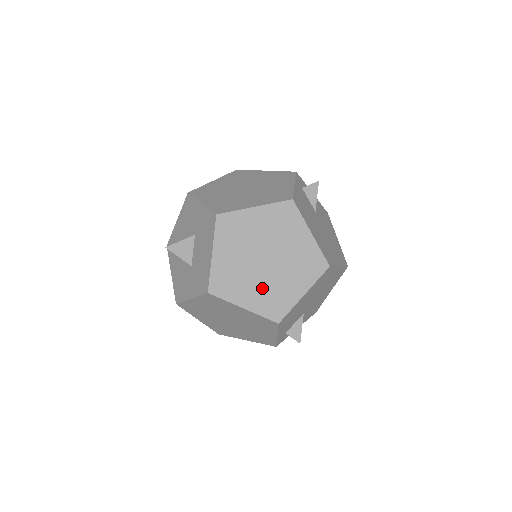
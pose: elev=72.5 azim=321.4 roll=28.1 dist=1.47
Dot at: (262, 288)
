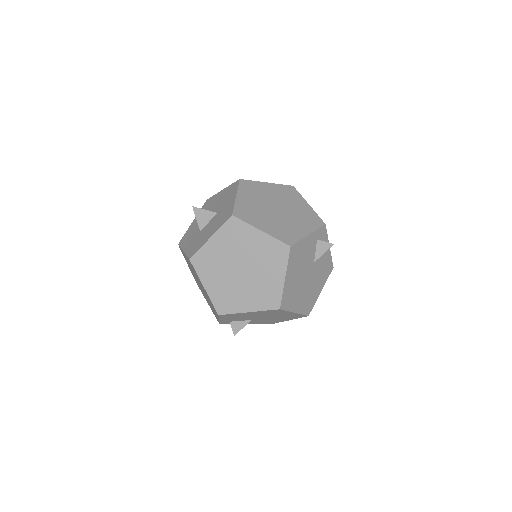
Dot at: (225, 285)
